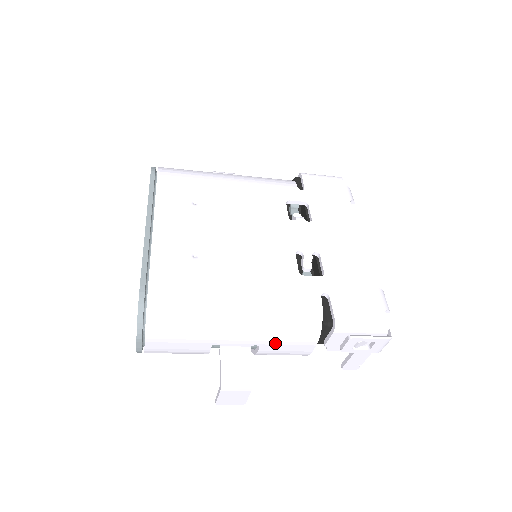
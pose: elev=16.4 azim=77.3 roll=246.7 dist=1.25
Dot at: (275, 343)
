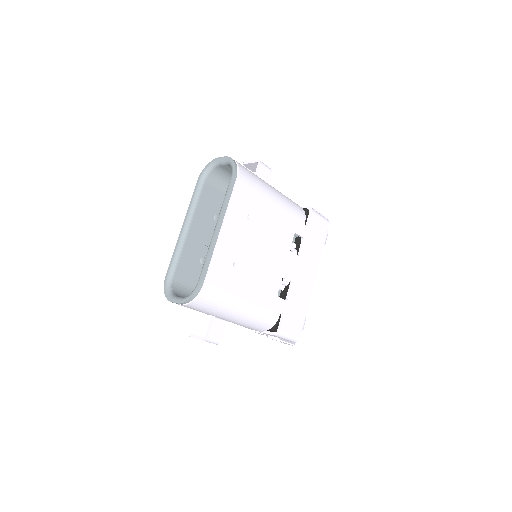
Dot at: (242, 325)
